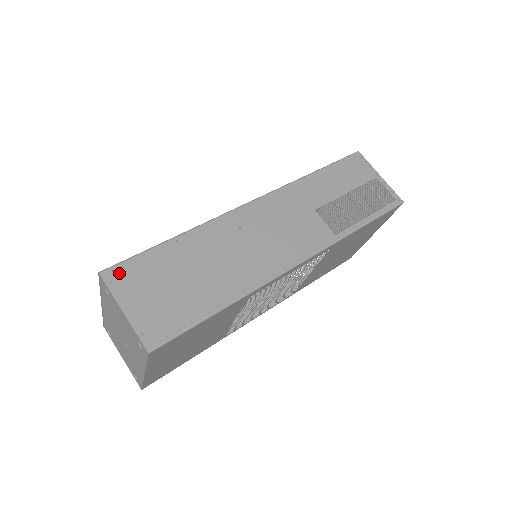
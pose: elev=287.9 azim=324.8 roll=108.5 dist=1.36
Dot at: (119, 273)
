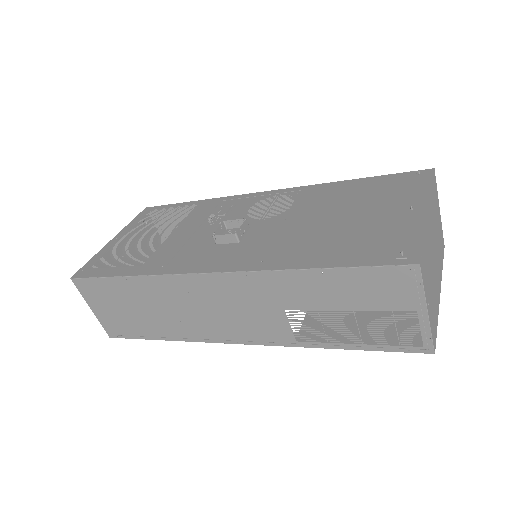
Dot at: (84, 285)
